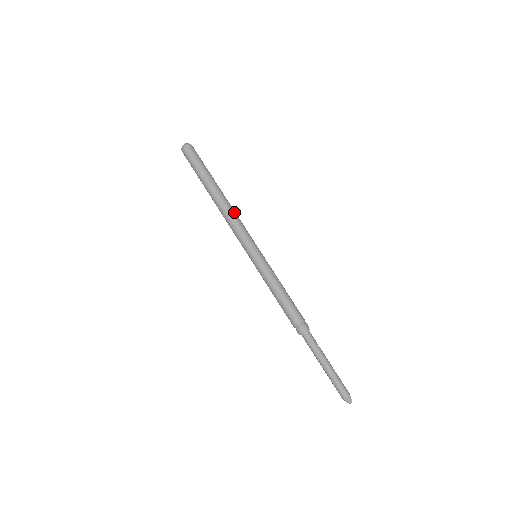
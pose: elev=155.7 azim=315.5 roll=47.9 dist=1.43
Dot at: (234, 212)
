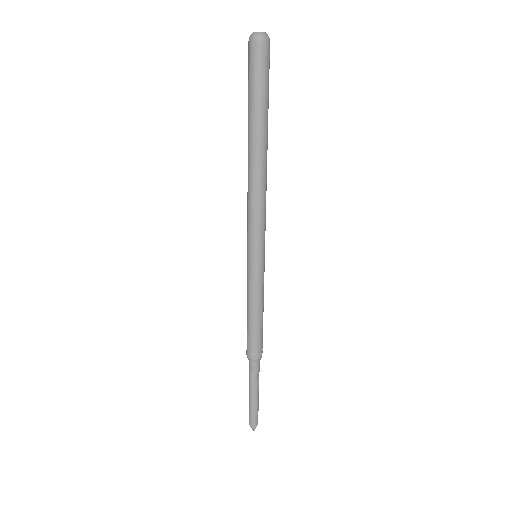
Dot at: (262, 190)
